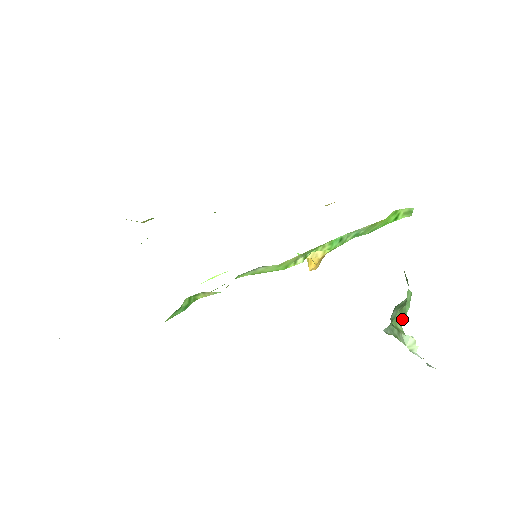
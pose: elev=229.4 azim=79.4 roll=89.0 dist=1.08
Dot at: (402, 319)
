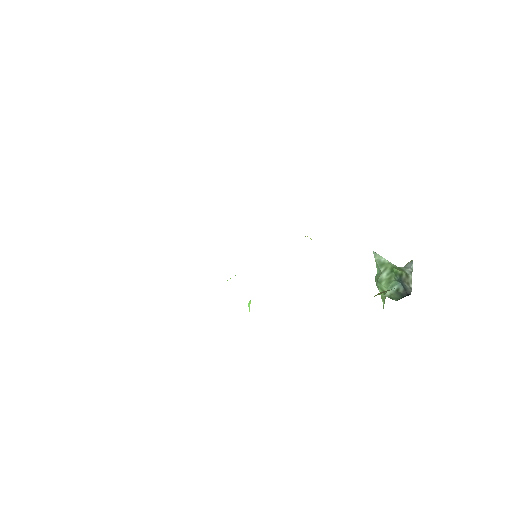
Dot at: occluded
